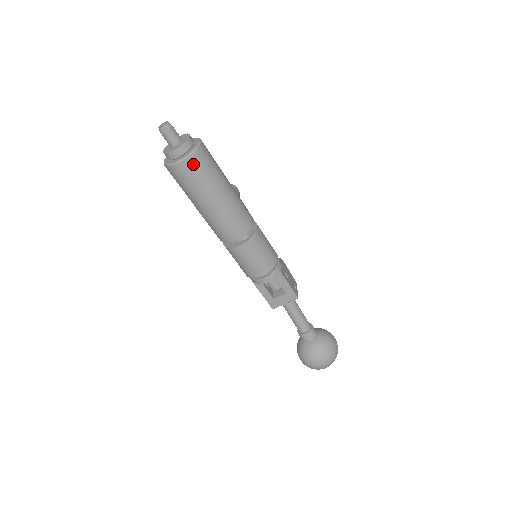
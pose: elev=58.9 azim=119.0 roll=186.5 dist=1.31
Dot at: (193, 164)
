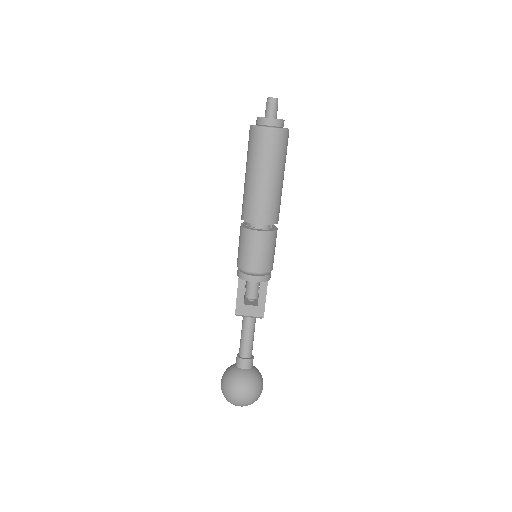
Dot at: (276, 137)
